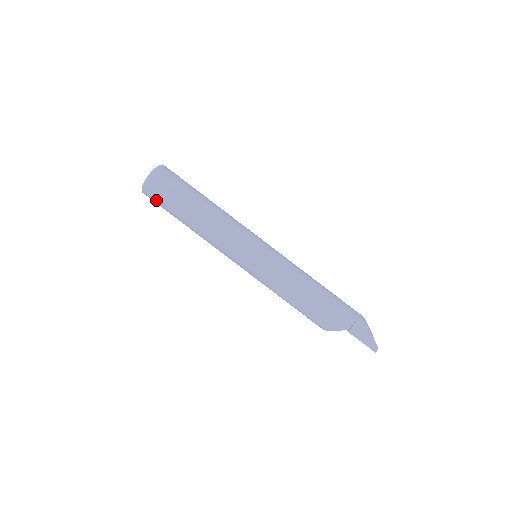
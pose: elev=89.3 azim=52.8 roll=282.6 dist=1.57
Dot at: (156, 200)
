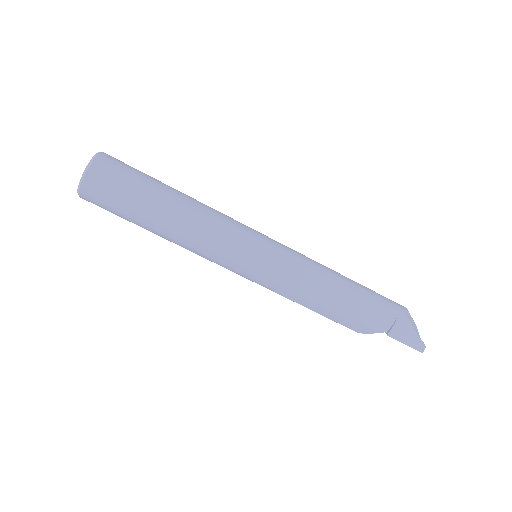
Dot at: (103, 208)
